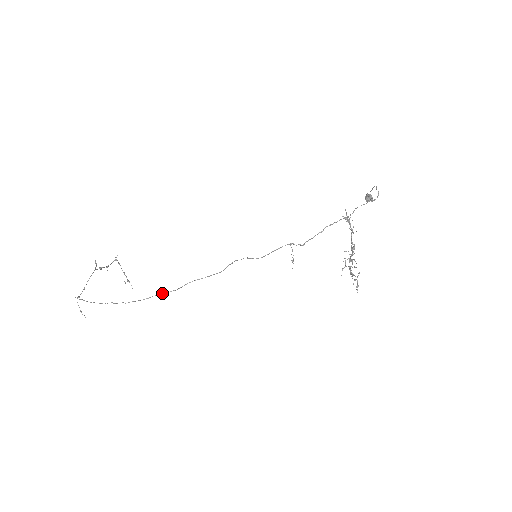
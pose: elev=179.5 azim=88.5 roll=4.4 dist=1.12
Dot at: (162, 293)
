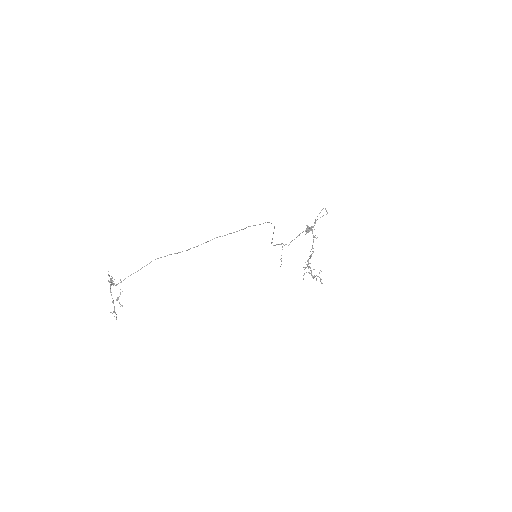
Dot at: (253, 225)
